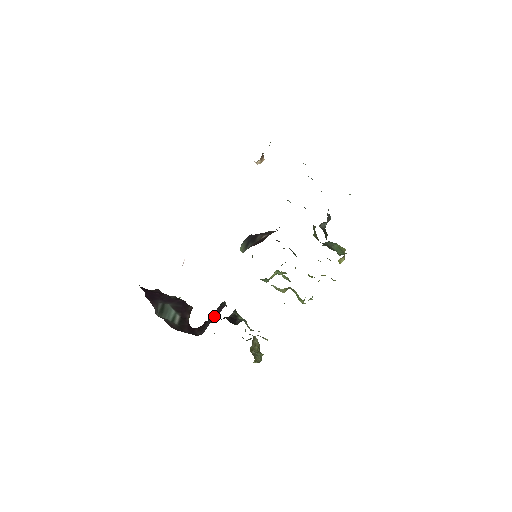
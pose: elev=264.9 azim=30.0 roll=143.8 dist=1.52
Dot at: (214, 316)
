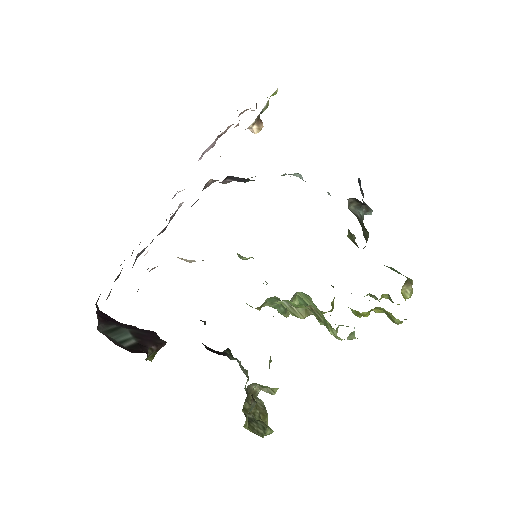
Dot at: occluded
